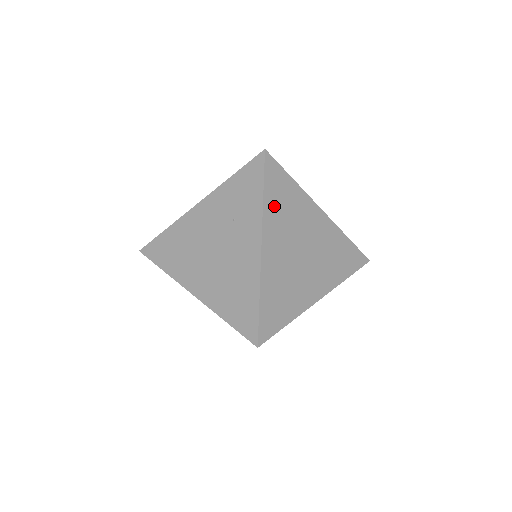
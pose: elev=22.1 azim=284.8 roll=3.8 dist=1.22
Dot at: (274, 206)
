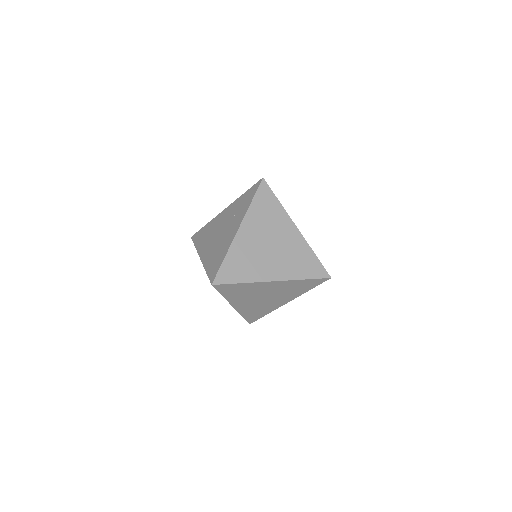
Dot at: (257, 210)
